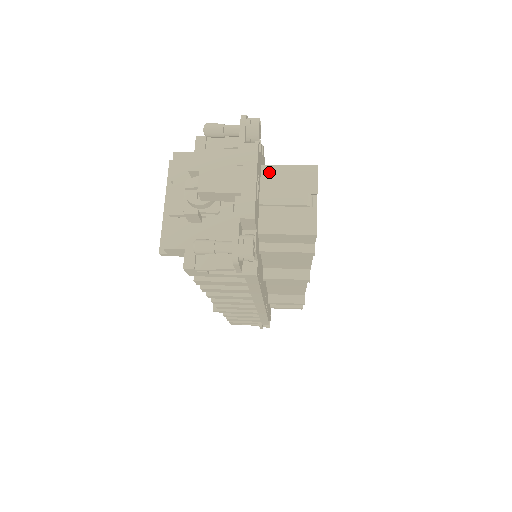
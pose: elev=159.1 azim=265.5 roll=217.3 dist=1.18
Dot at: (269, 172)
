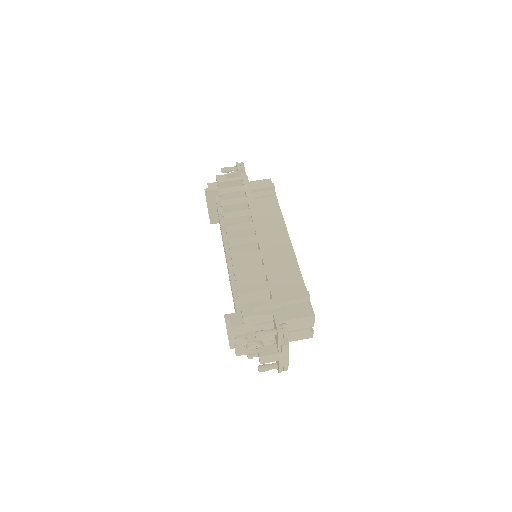
Dot at: (288, 324)
